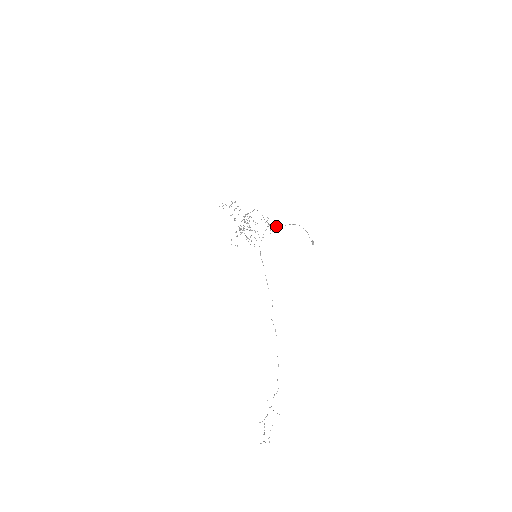
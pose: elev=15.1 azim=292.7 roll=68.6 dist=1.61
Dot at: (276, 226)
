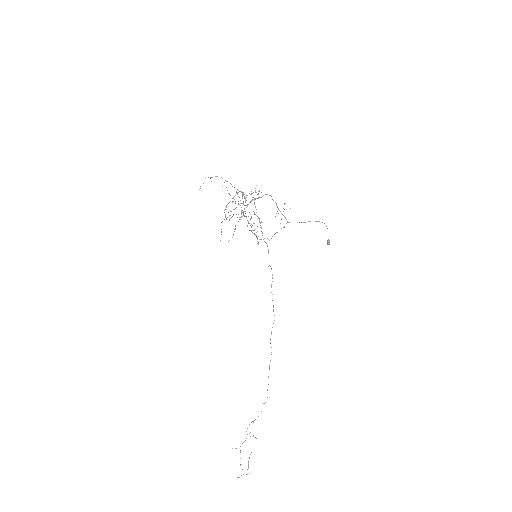
Dot at: occluded
